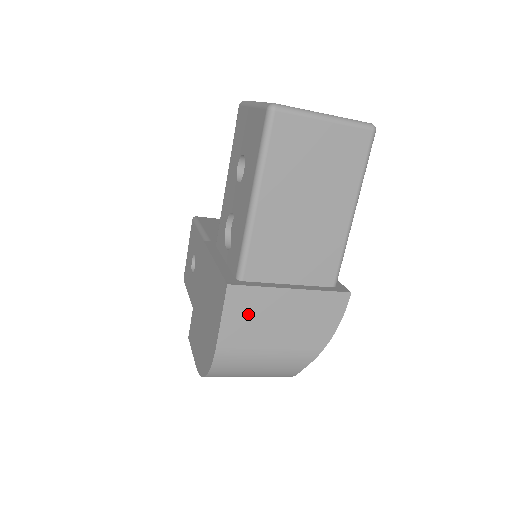
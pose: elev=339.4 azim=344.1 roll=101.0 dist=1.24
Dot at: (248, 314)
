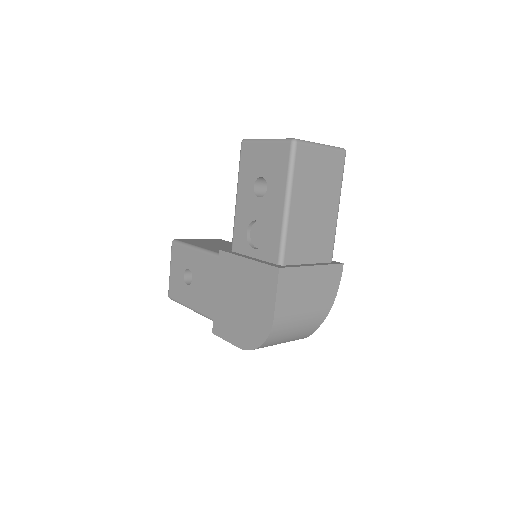
Dot at: (291, 289)
